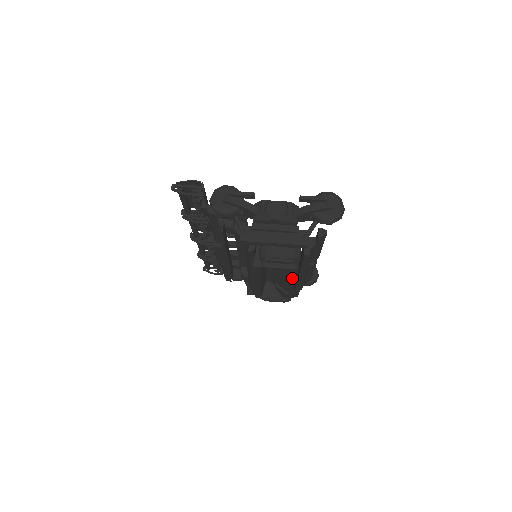
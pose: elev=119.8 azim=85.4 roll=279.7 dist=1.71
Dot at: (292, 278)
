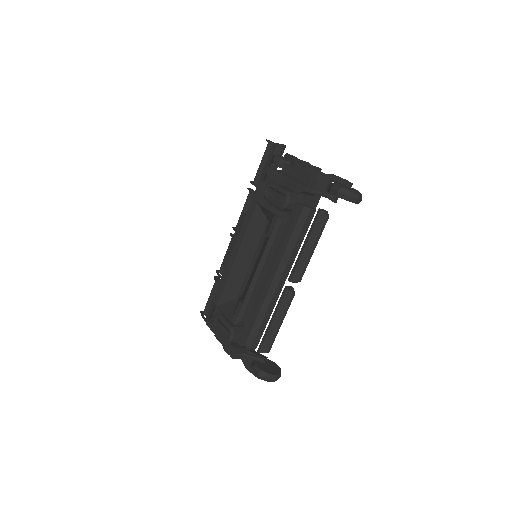
Dot at: (264, 249)
